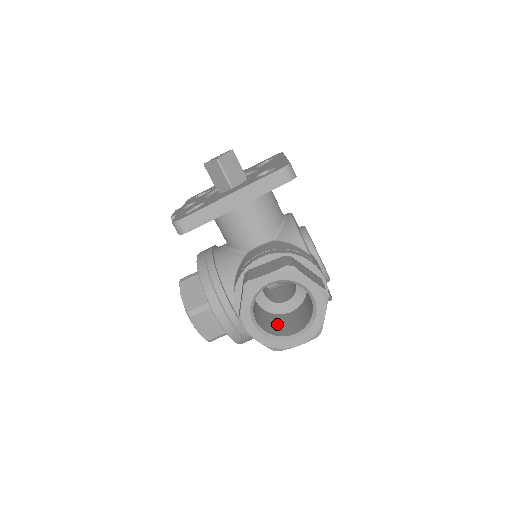
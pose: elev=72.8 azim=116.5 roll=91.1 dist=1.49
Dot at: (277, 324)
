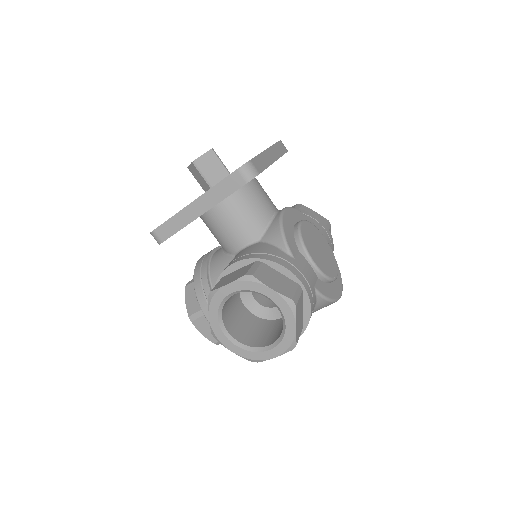
Dot at: (261, 332)
